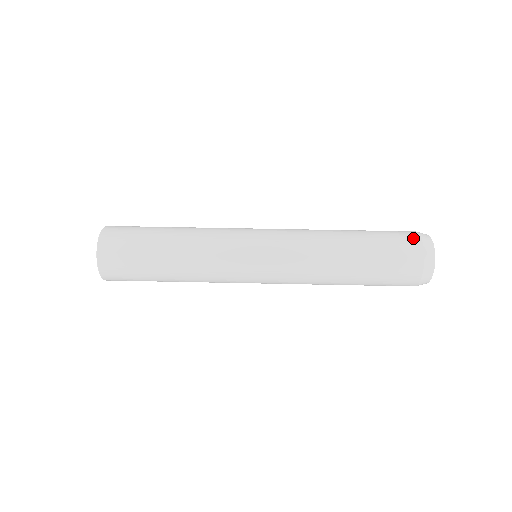
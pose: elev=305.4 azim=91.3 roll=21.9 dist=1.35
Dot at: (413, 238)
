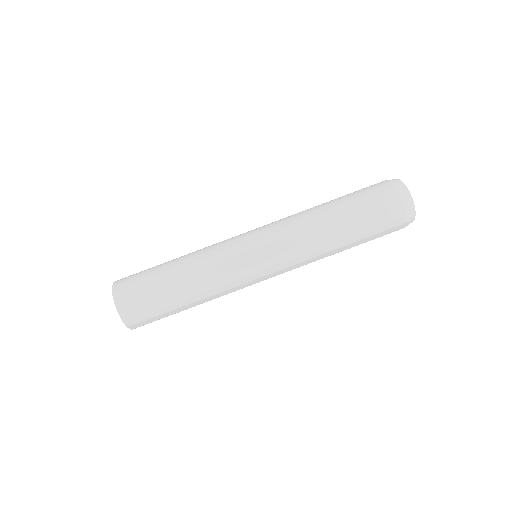
Dot at: (399, 220)
